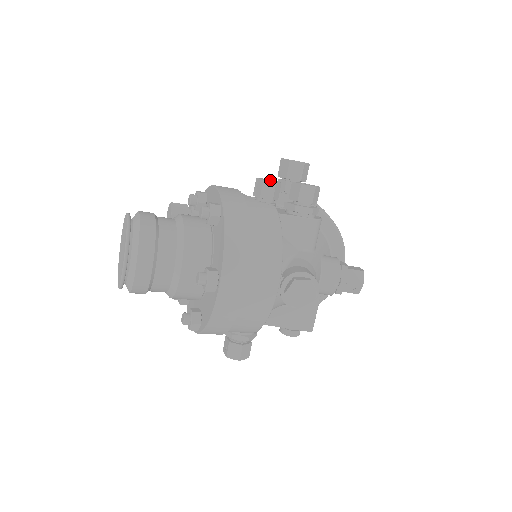
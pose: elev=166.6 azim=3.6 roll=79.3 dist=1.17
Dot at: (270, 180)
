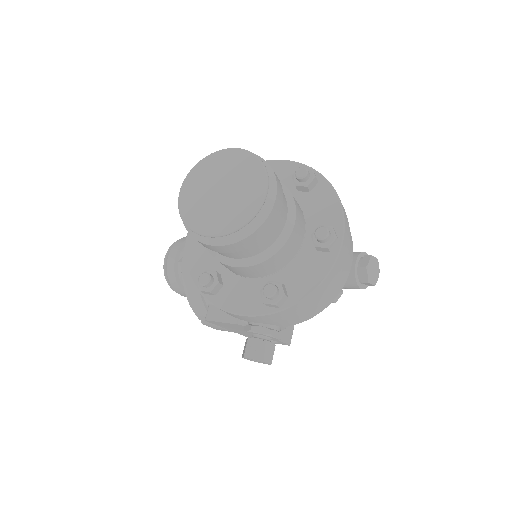
Dot at: occluded
